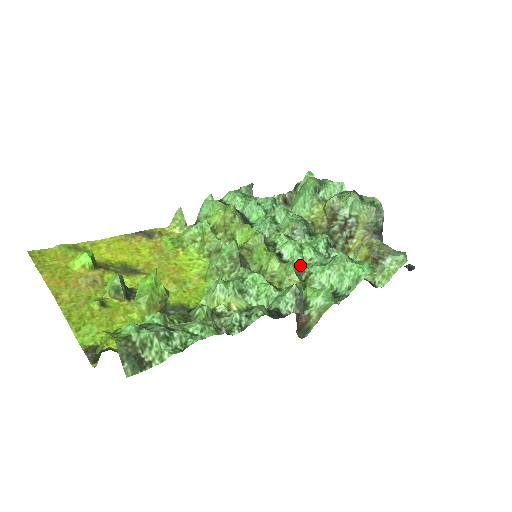
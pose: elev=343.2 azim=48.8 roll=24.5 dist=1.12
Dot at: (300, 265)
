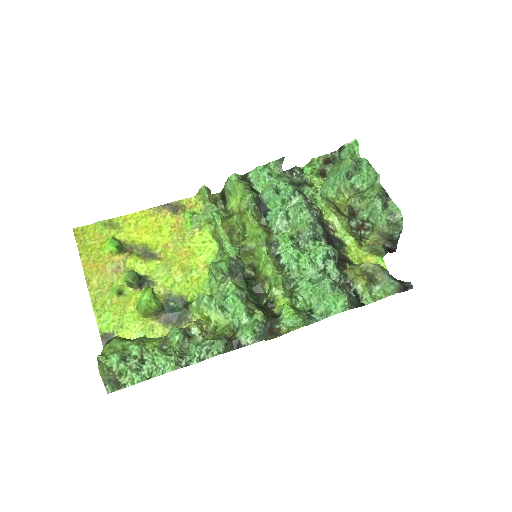
Dot at: (293, 273)
